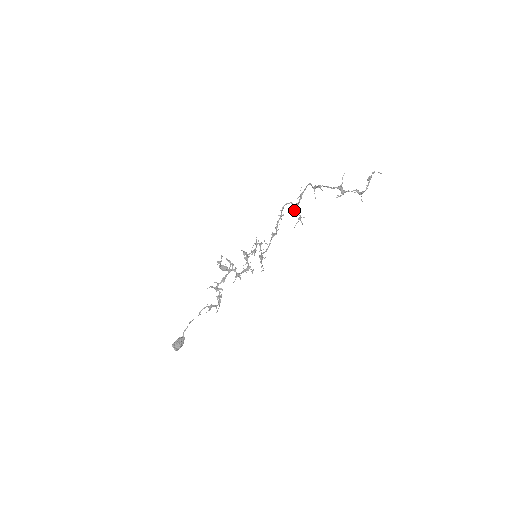
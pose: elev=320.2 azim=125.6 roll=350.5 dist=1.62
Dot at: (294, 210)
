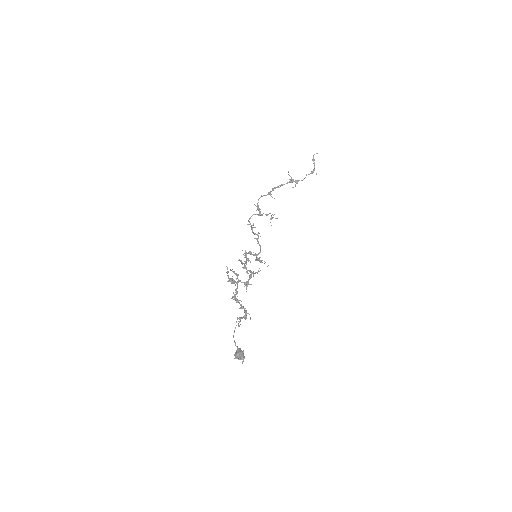
Dot at: (263, 213)
